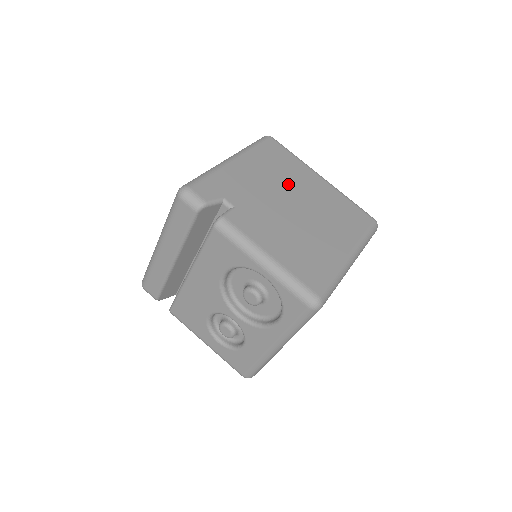
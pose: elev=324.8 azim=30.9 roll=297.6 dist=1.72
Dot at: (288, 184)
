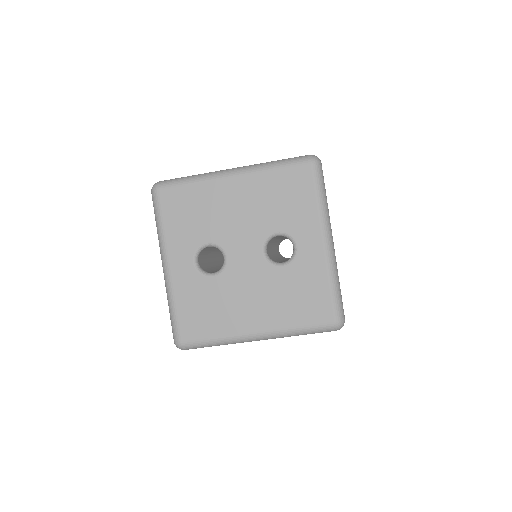
Dot at: occluded
